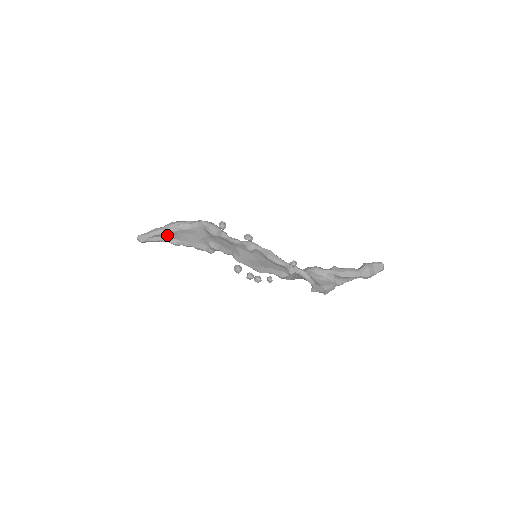
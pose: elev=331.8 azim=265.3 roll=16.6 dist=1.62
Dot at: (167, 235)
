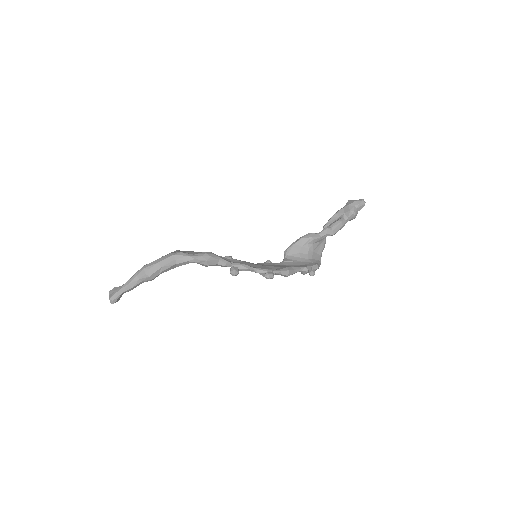
Dot at: occluded
